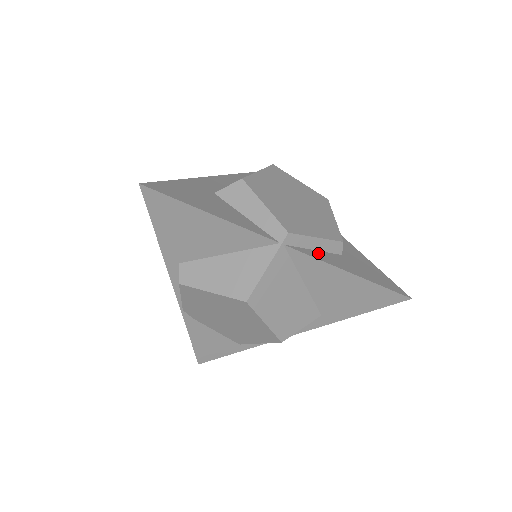
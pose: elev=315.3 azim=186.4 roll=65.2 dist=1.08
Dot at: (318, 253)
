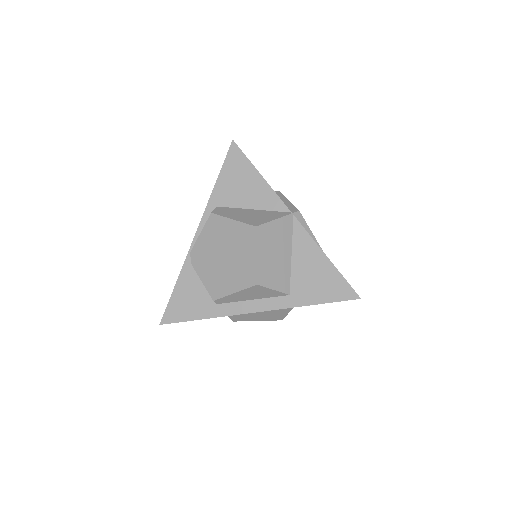
Dot at: occluded
